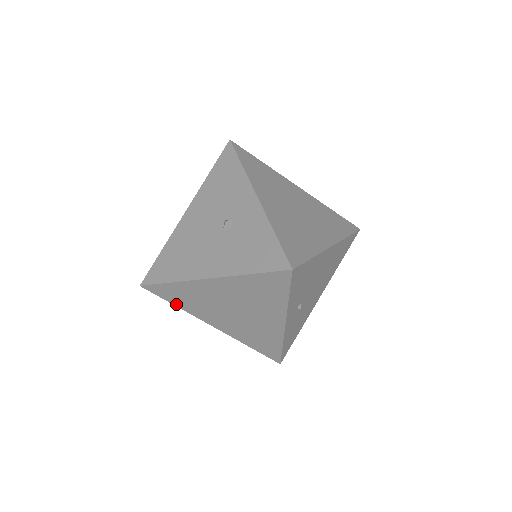
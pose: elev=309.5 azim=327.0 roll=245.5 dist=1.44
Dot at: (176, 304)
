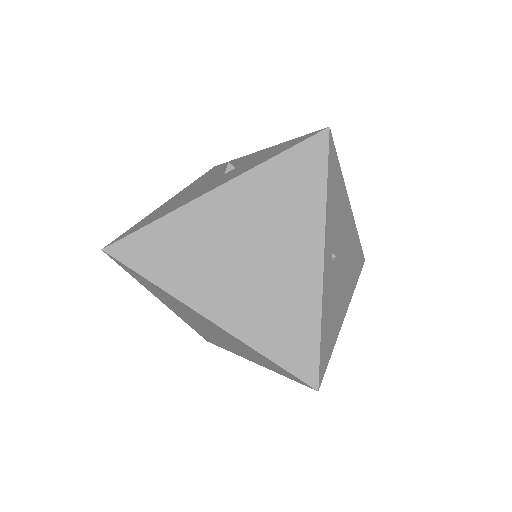
Dot at: (153, 277)
